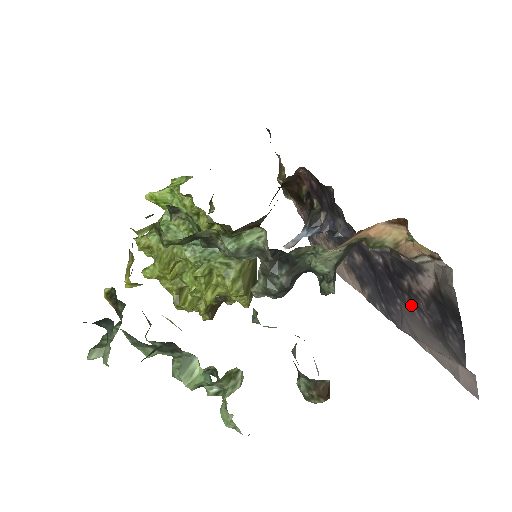
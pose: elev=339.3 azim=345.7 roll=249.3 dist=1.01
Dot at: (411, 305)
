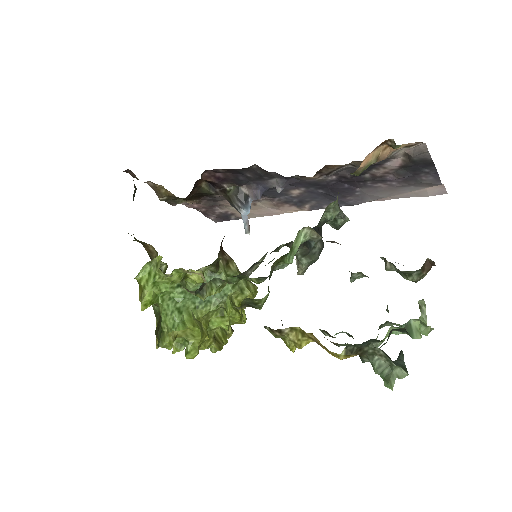
Dot at: (375, 184)
